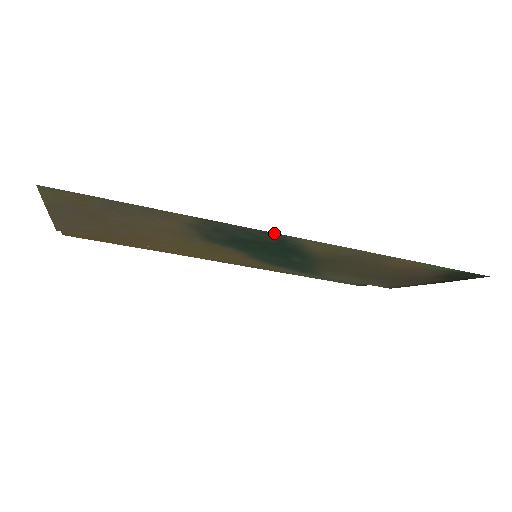
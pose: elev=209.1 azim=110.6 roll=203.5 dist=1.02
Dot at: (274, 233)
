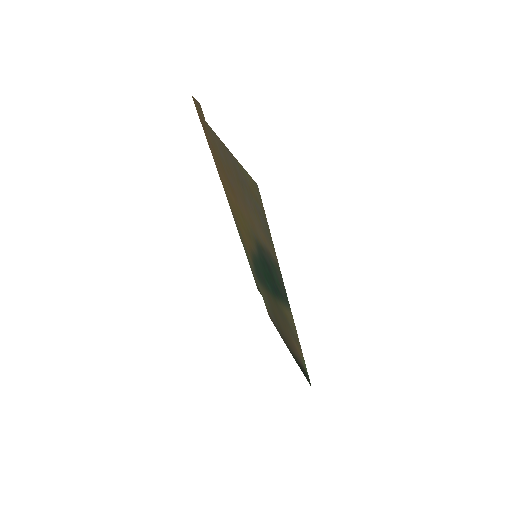
Dot at: occluded
